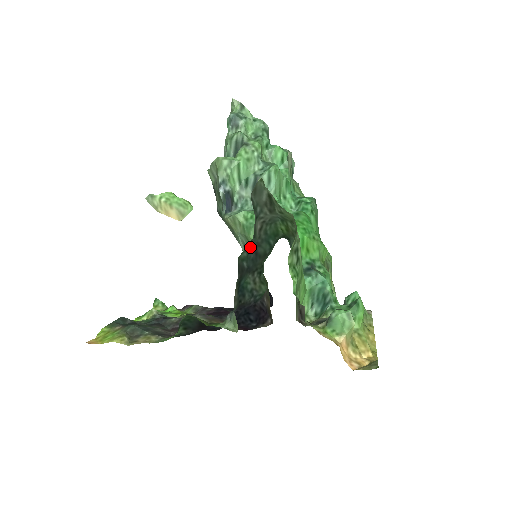
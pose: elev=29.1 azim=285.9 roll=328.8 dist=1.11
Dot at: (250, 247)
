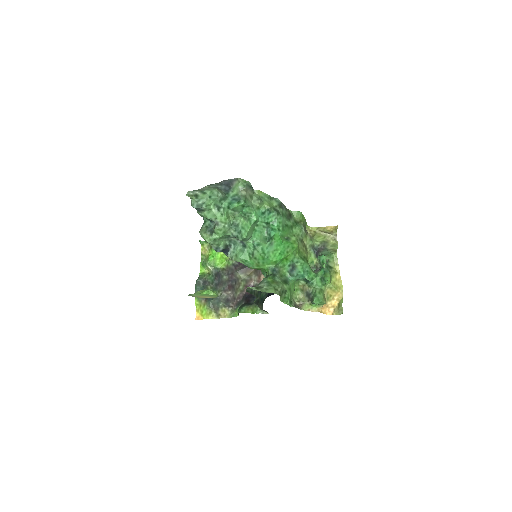
Dot at: occluded
